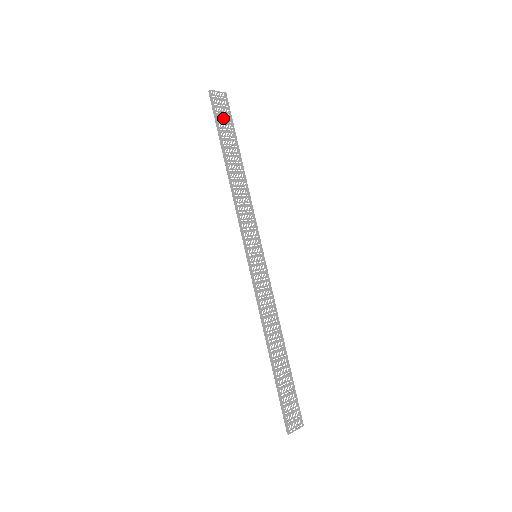
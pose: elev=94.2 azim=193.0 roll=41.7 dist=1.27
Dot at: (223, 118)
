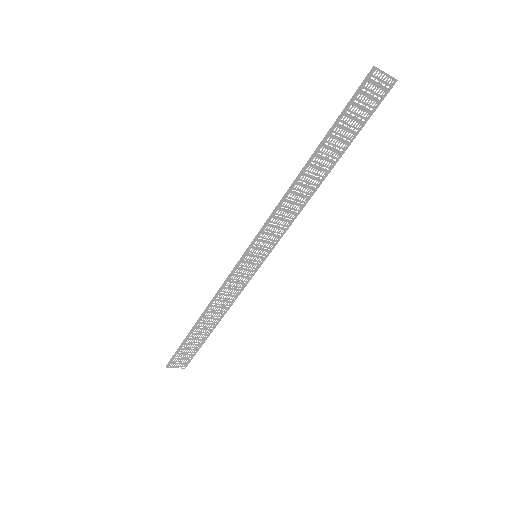
Dot at: (358, 111)
